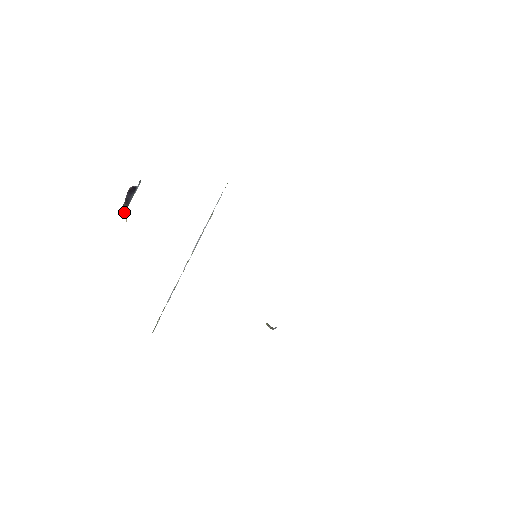
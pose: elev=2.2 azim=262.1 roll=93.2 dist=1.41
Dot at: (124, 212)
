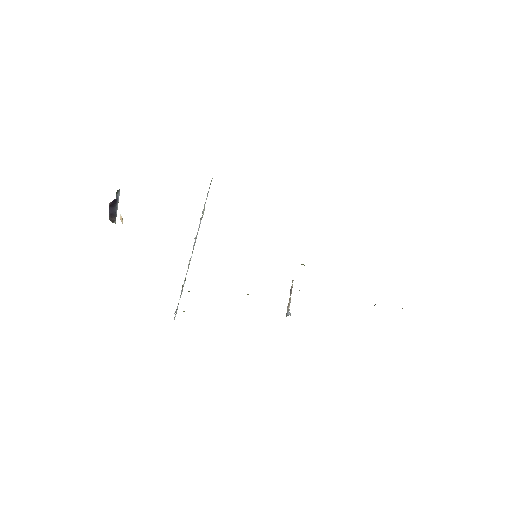
Dot at: occluded
